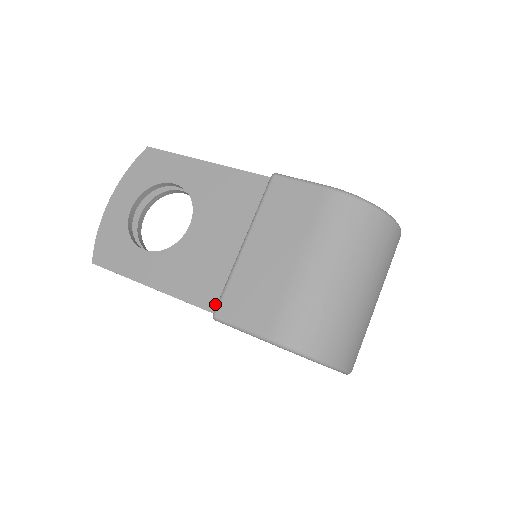
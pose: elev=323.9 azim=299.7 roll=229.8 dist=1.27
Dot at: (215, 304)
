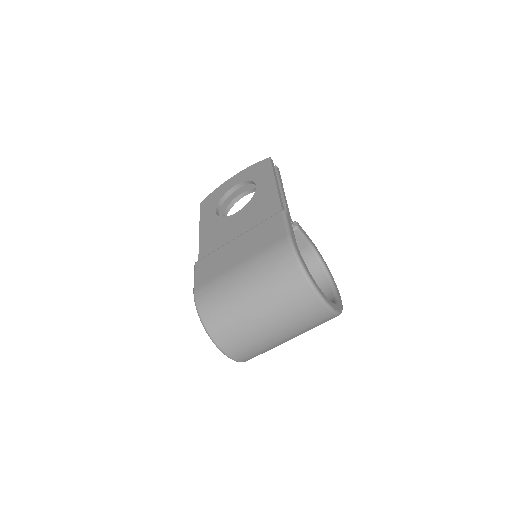
Dot at: occluded
